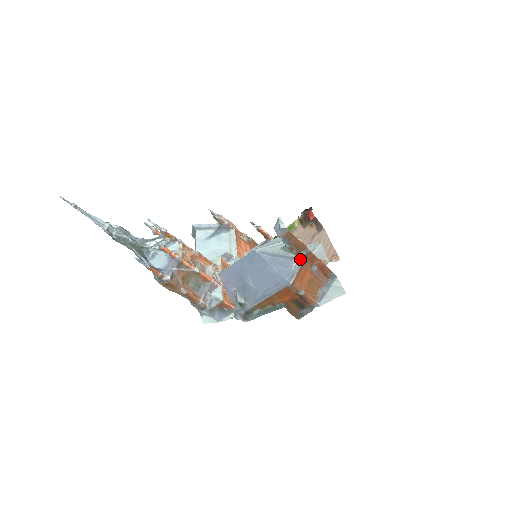
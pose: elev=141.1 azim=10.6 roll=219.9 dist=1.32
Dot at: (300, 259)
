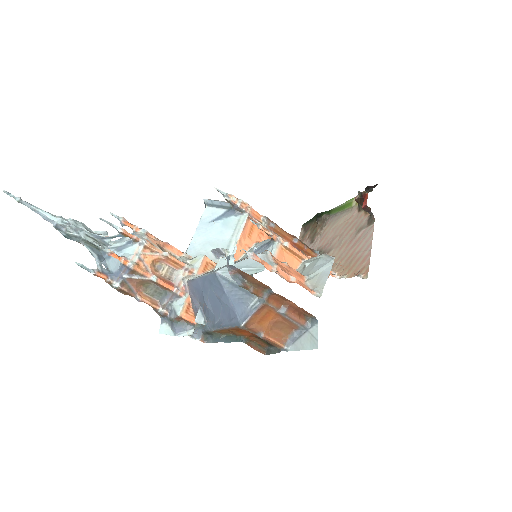
Dot at: (260, 299)
